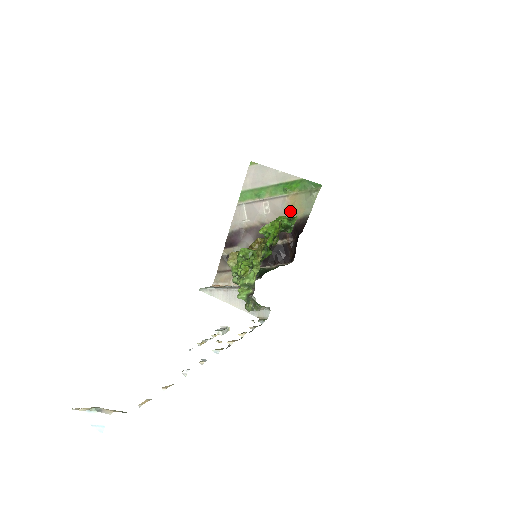
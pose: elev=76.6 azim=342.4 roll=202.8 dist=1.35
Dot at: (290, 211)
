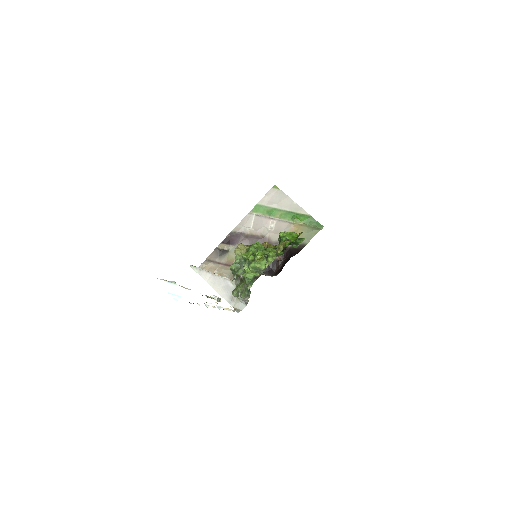
Dot at: occluded
